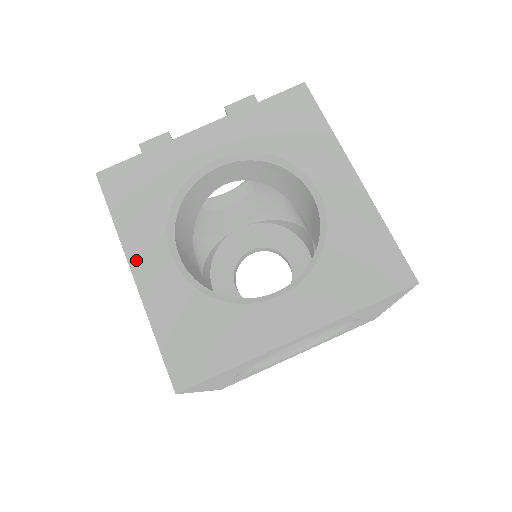
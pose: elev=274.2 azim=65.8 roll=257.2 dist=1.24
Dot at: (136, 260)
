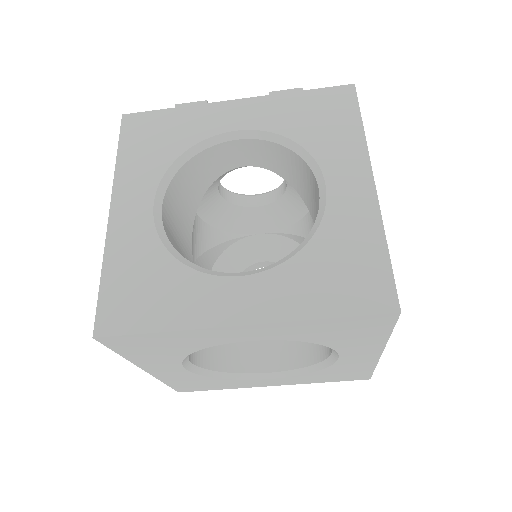
Dot at: (119, 199)
